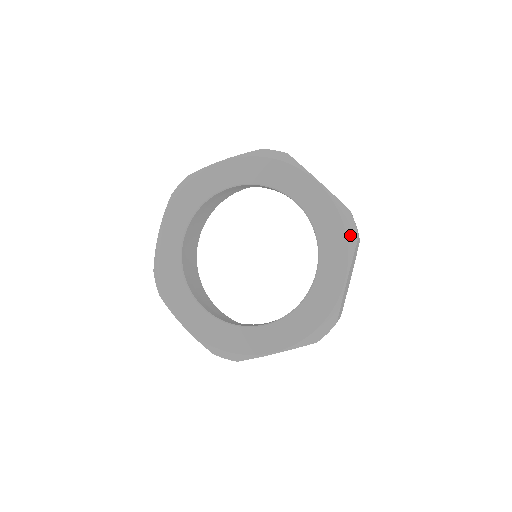
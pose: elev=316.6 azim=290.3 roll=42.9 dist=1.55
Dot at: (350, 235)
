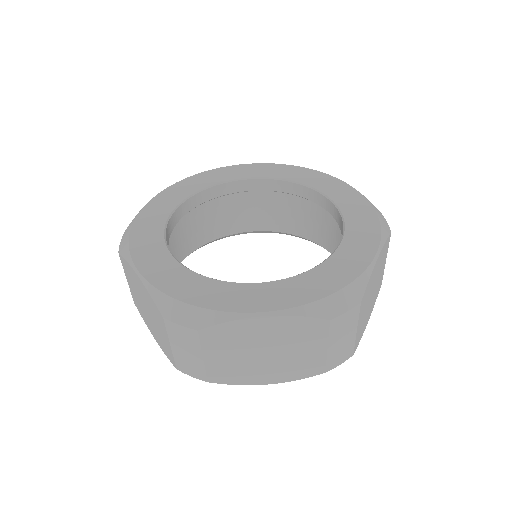
Dot at: occluded
